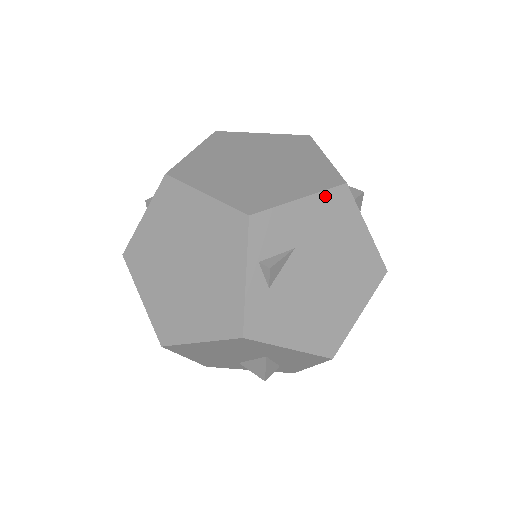
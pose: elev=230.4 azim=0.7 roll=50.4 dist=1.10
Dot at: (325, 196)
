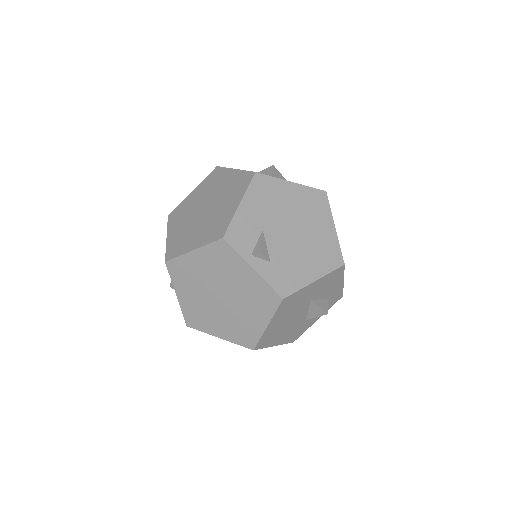
Dot at: (251, 190)
